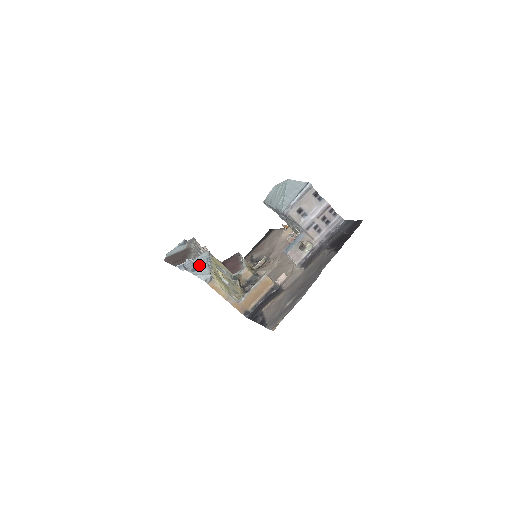
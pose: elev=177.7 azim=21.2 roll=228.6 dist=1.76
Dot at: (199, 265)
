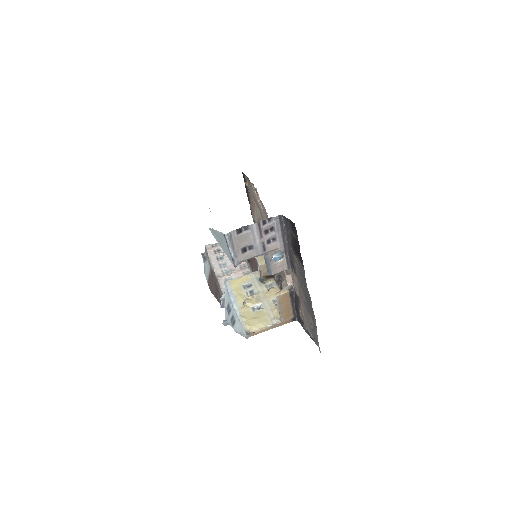
Dot at: (231, 313)
